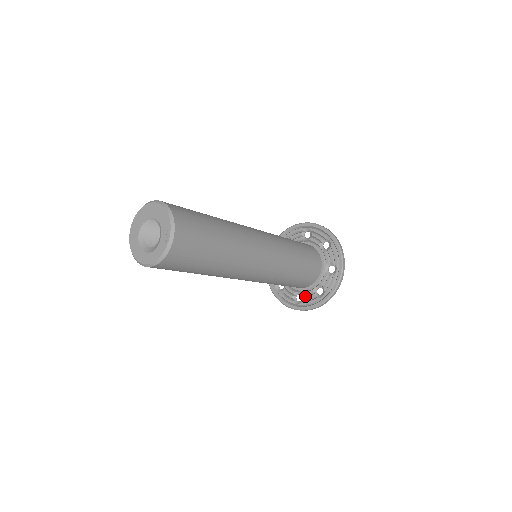
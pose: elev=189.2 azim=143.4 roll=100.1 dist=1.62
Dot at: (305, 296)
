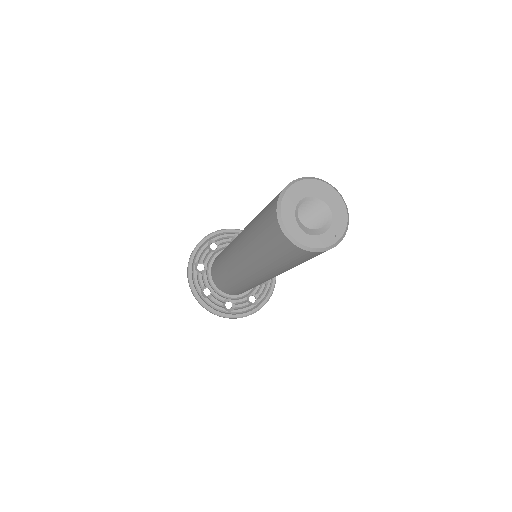
Dot at: (214, 296)
